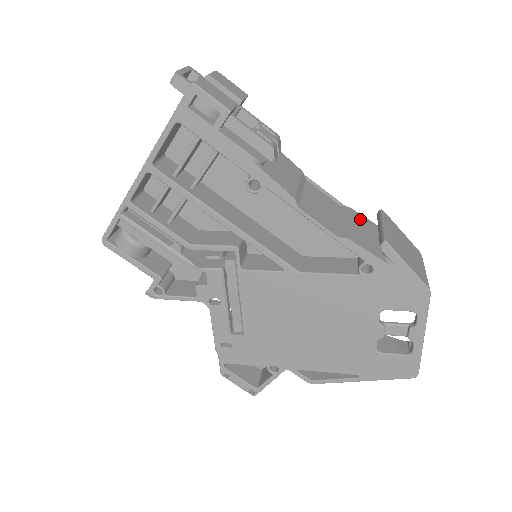
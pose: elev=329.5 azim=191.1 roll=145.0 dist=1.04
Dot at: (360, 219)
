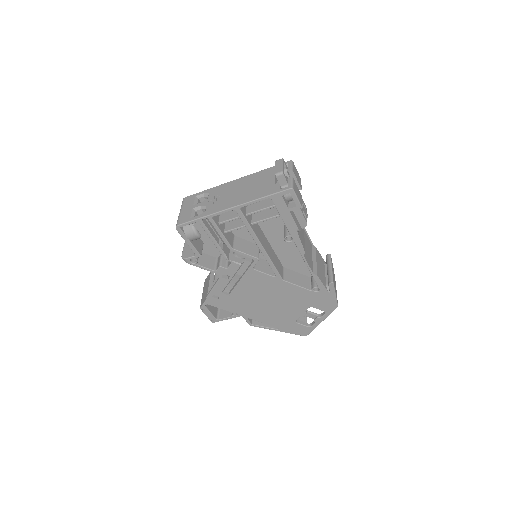
Dot at: (319, 256)
